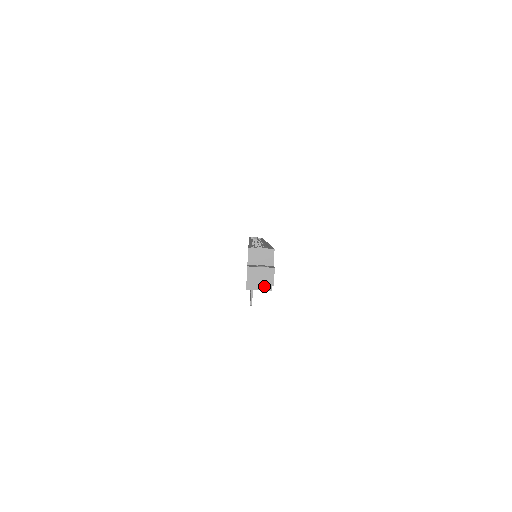
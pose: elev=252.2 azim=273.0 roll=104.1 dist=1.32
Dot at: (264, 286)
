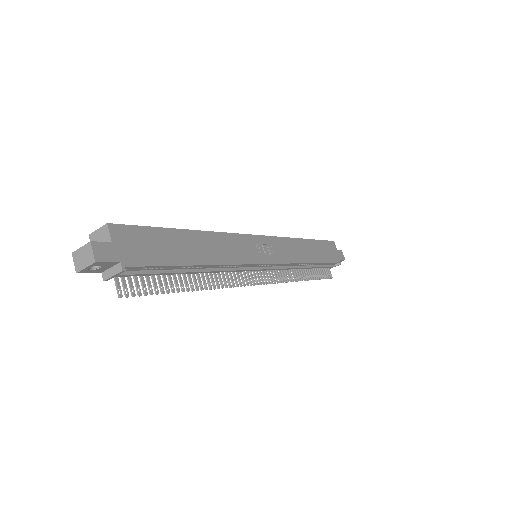
Dot at: (115, 269)
